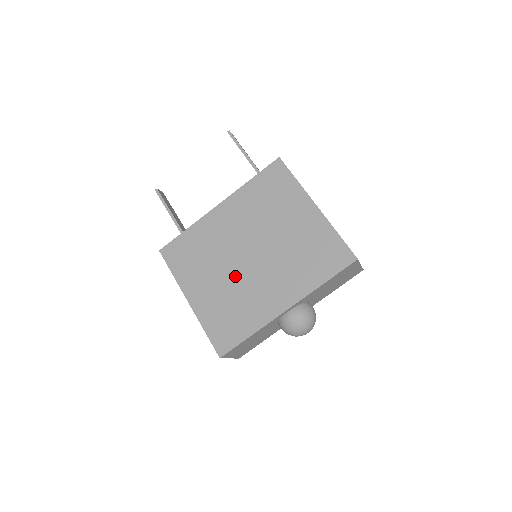
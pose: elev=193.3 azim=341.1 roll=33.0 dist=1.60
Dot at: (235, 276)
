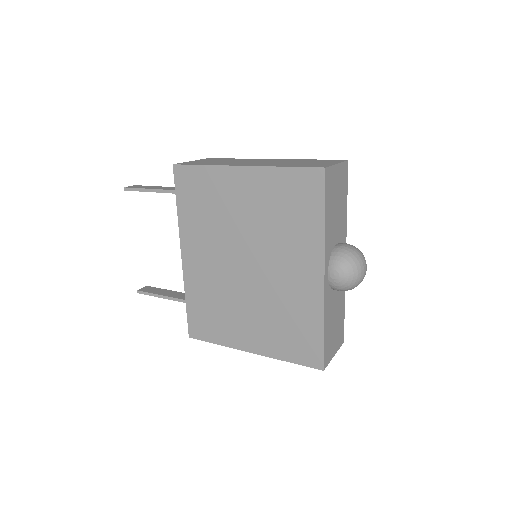
Dot at: (257, 295)
